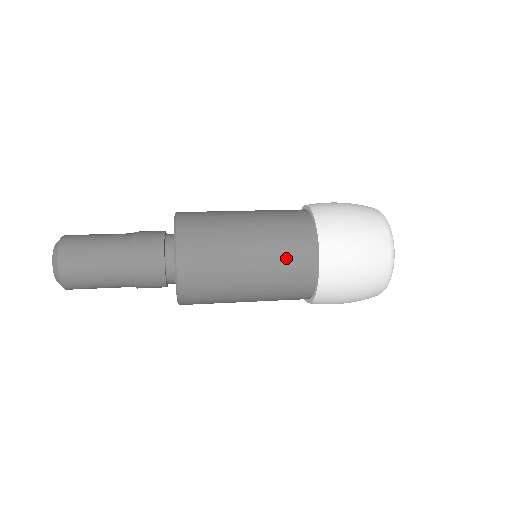
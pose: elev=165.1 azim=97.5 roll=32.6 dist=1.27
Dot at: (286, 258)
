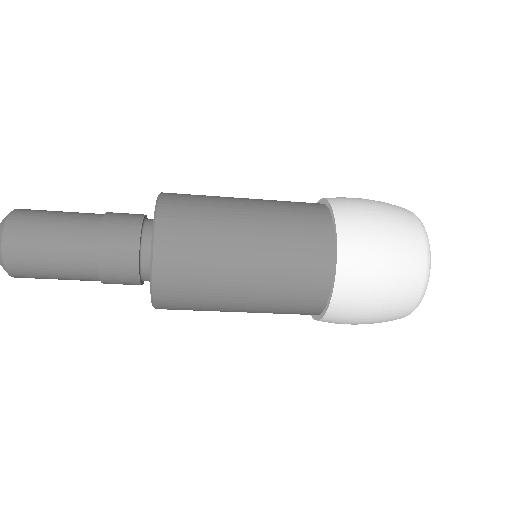
Dot at: (294, 221)
